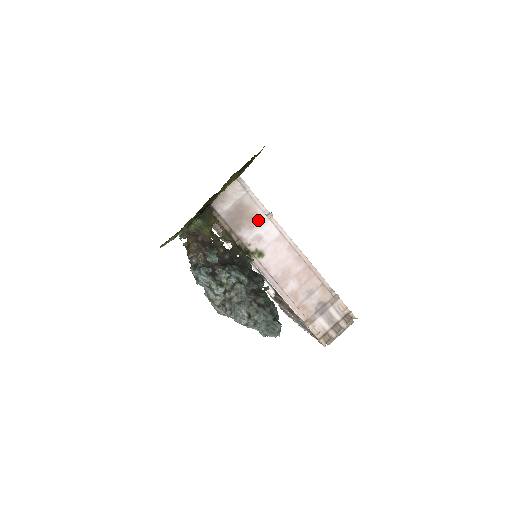
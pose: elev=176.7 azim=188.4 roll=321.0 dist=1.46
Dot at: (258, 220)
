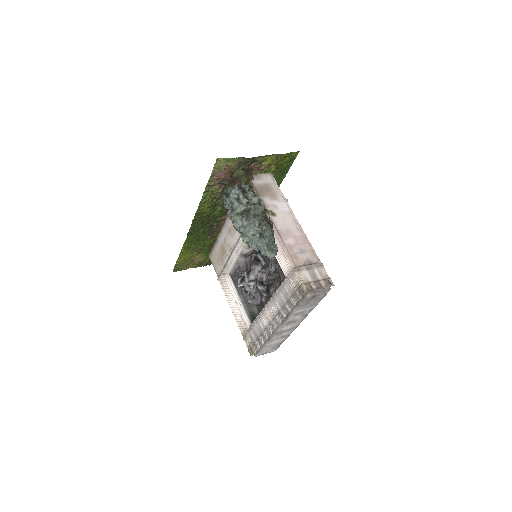
Dot at: (277, 198)
